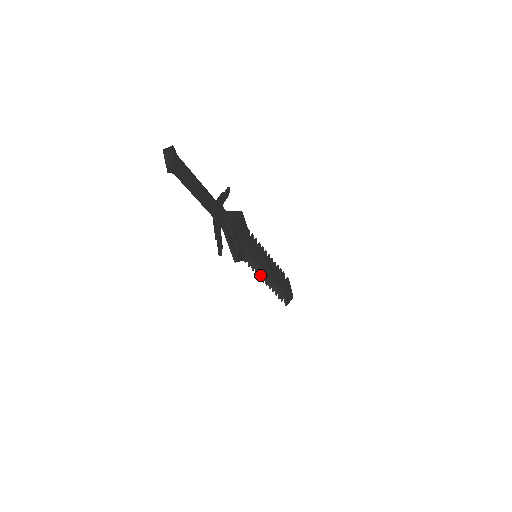
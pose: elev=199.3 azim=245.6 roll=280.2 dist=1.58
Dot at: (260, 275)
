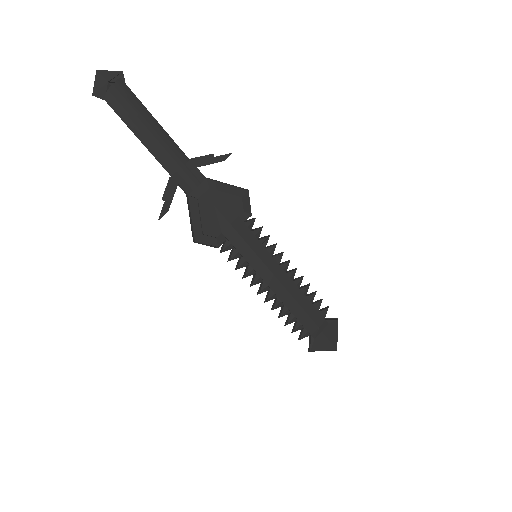
Dot at: (252, 282)
